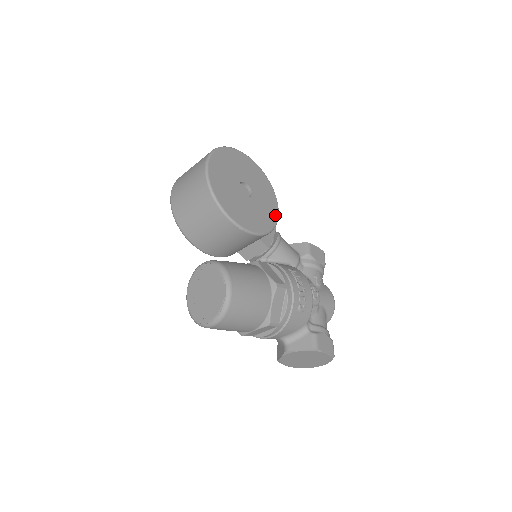
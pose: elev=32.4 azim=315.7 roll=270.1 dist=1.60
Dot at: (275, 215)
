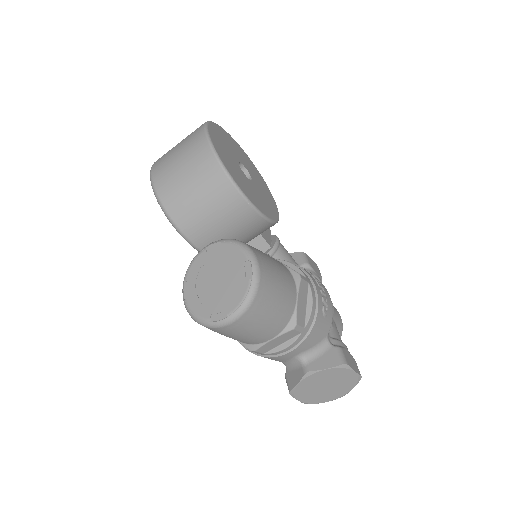
Dot at: (275, 208)
